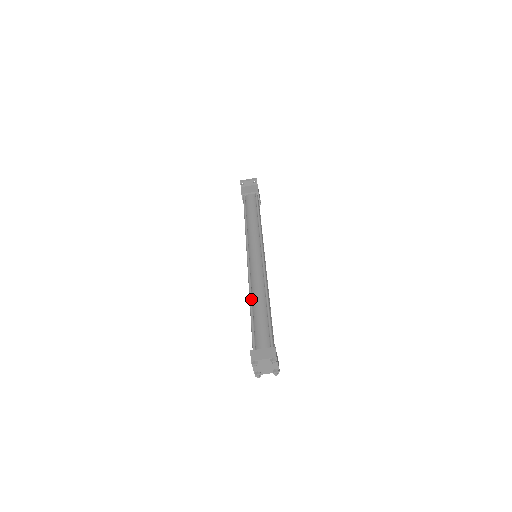
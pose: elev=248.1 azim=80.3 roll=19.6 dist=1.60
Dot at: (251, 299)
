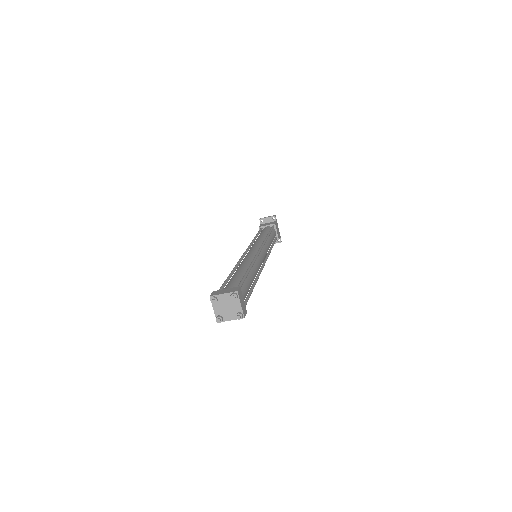
Dot at: (234, 269)
